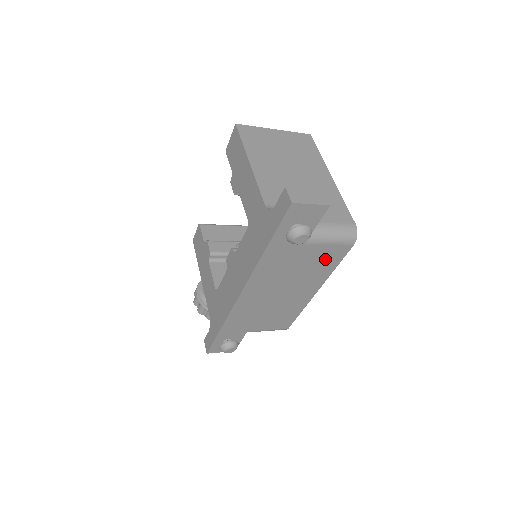
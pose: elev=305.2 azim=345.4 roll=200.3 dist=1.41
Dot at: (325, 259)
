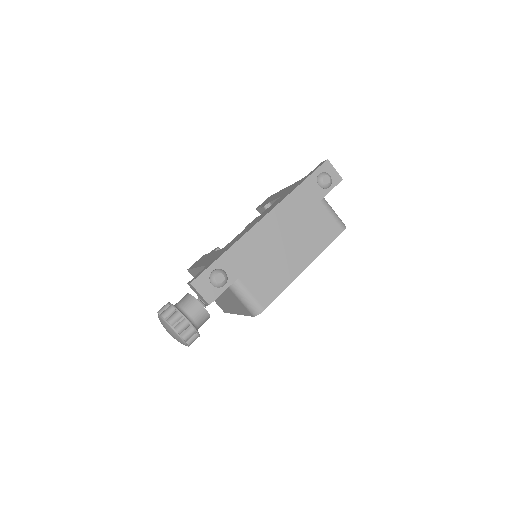
Dot at: (324, 230)
